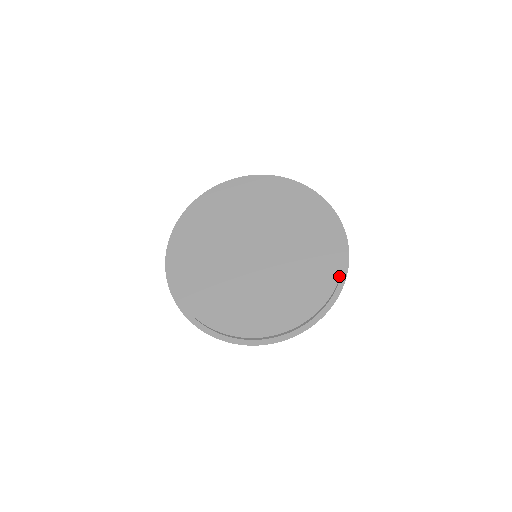
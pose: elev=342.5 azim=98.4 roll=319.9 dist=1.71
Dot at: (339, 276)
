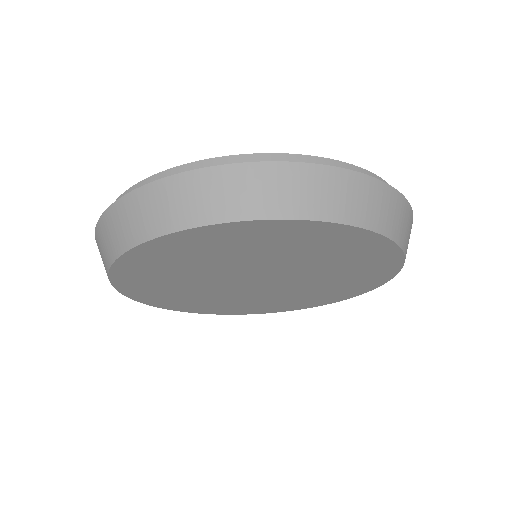
Dot at: occluded
